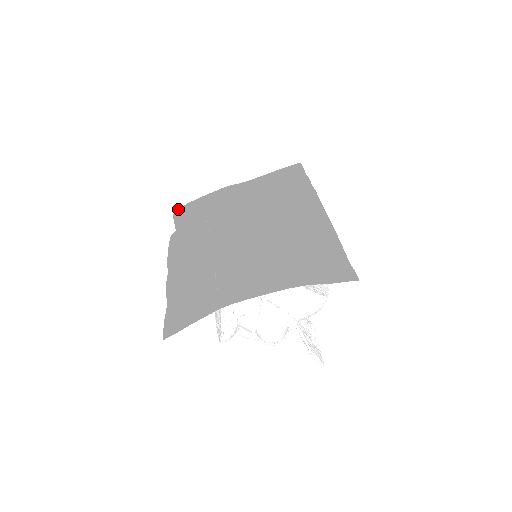
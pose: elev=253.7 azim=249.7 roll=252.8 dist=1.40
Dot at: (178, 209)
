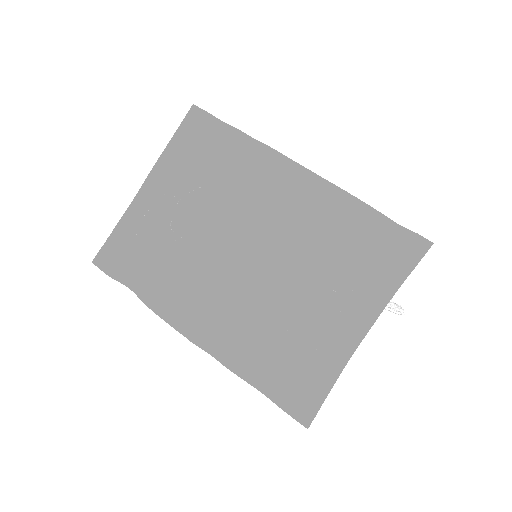
Dot at: (100, 261)
